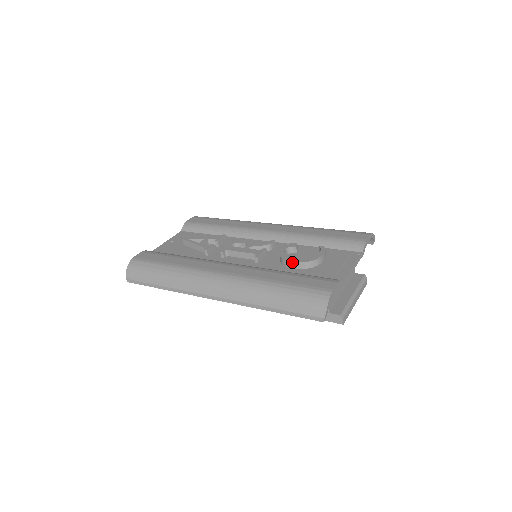
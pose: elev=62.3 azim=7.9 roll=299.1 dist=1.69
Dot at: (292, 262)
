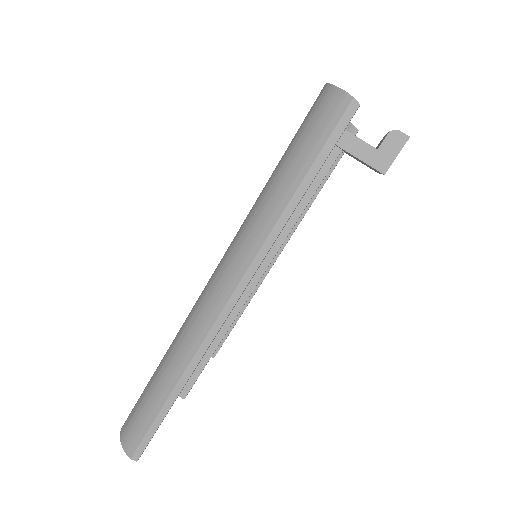
Dot at: occluded
